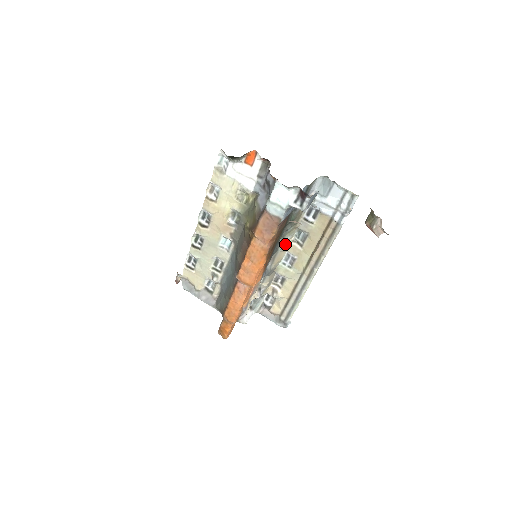
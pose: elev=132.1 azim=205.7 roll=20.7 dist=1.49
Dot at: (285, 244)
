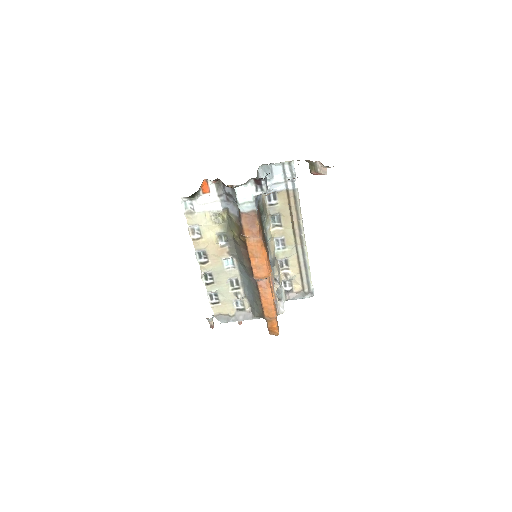
Dot at: (269, 233)
